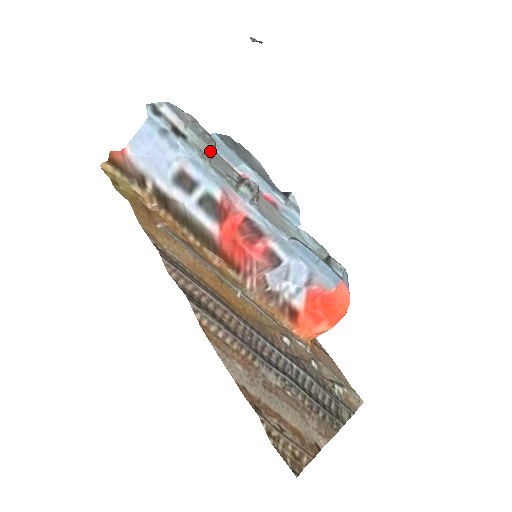
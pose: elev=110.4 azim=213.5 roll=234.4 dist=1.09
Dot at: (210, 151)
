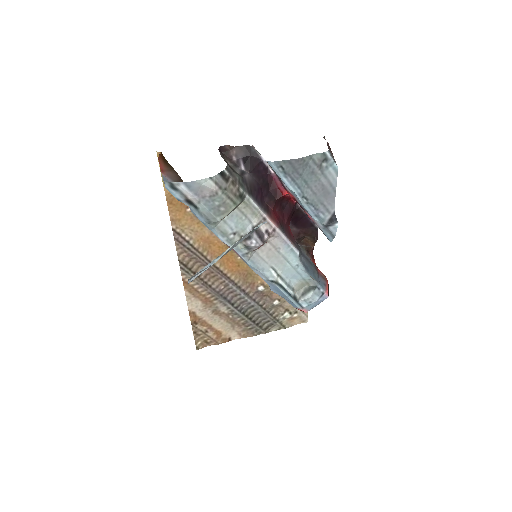
Dot at: (218, 221)
